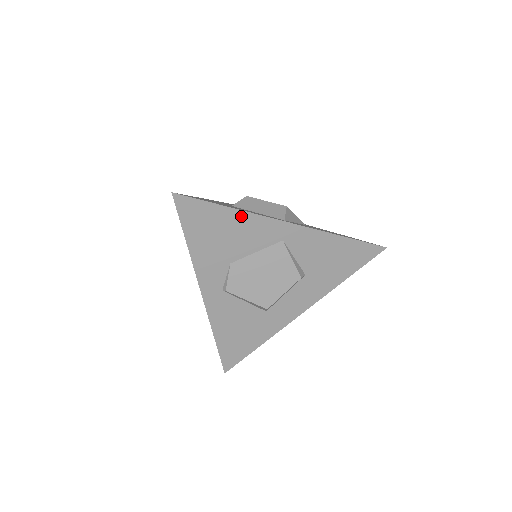
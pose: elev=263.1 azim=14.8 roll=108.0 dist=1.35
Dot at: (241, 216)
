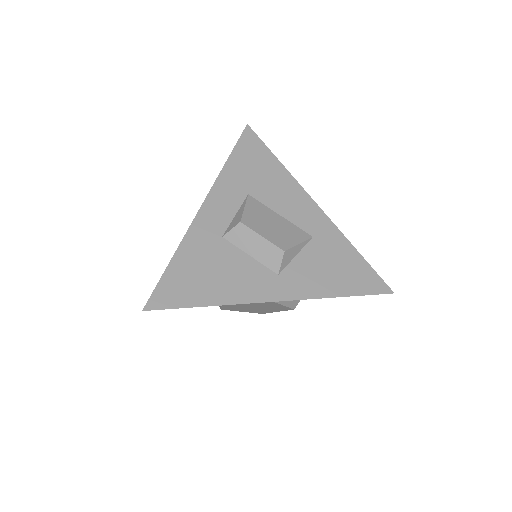
Dot at: occluded
